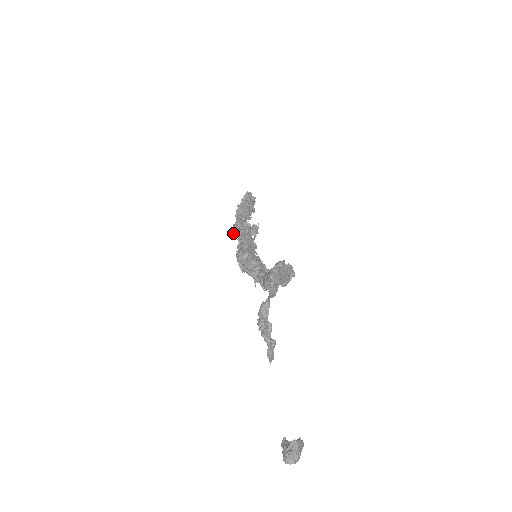
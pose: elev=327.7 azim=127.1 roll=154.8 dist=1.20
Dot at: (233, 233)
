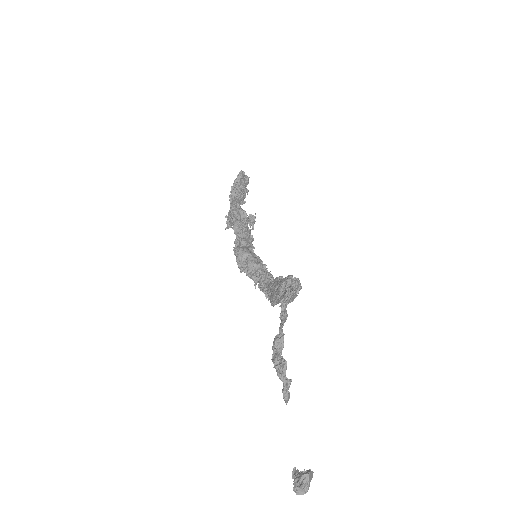
Dot at: (228, 222)
